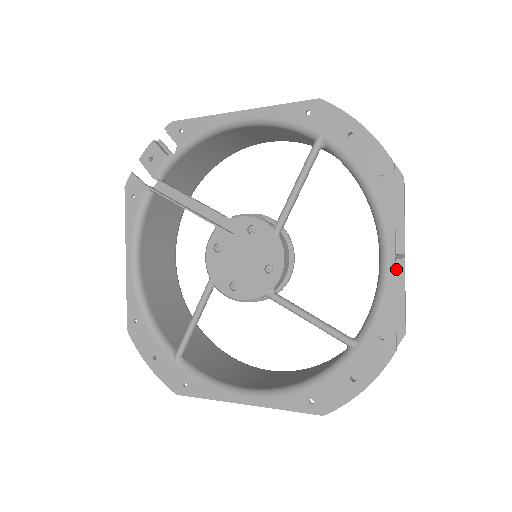
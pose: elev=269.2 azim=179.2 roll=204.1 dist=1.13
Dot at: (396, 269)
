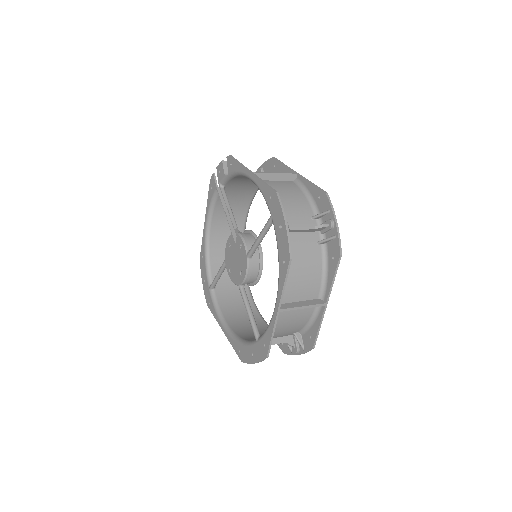
Dot at: (320, 309)
